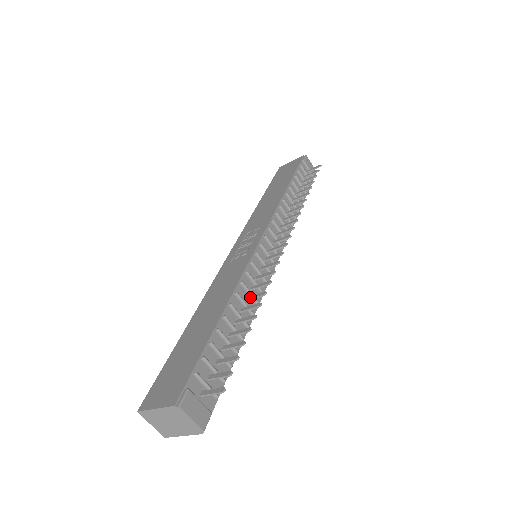
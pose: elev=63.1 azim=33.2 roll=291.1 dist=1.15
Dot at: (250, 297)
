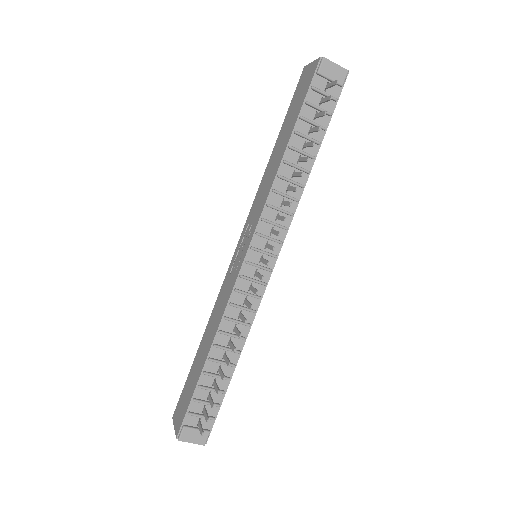
Dot at: (235, 330)
